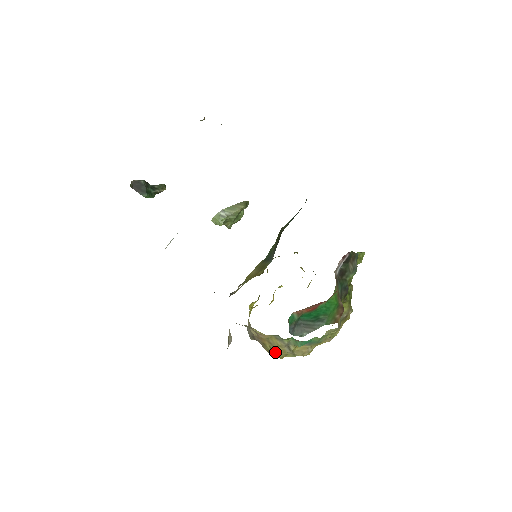
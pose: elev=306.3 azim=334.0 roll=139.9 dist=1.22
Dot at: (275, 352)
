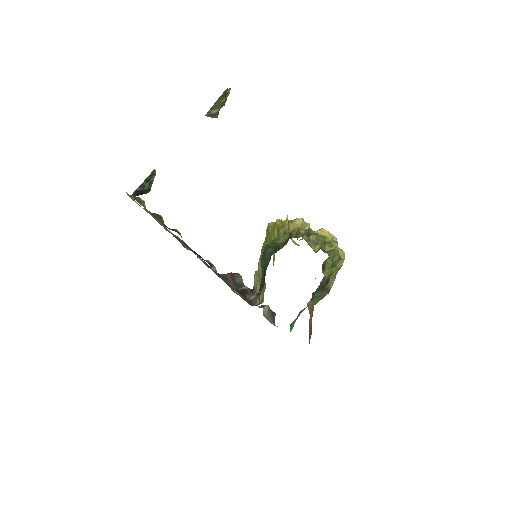
Dot at: occluded
